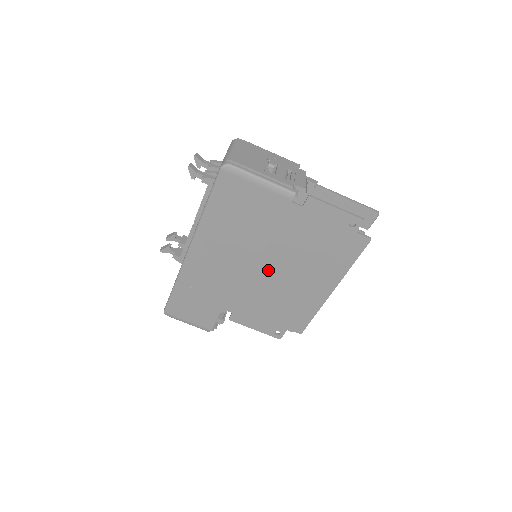
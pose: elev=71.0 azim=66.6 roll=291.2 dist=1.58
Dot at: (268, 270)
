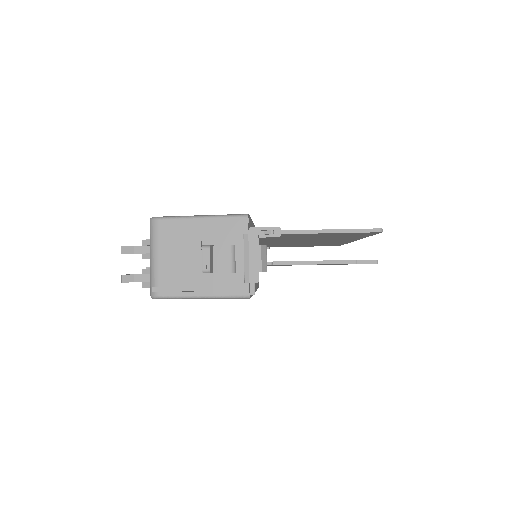
Dot at: occluded
